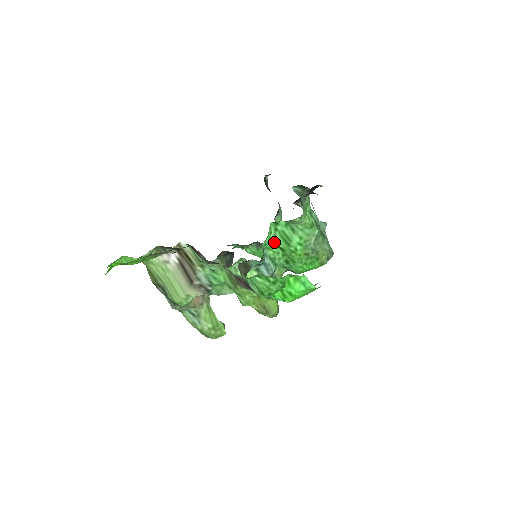
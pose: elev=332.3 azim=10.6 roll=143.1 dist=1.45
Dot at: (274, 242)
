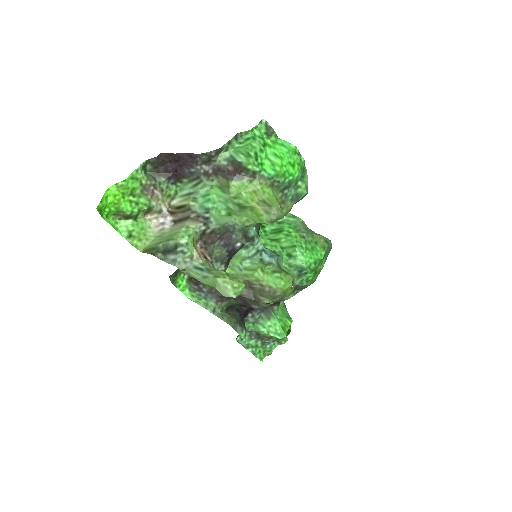
Dot at: (267, 239)
